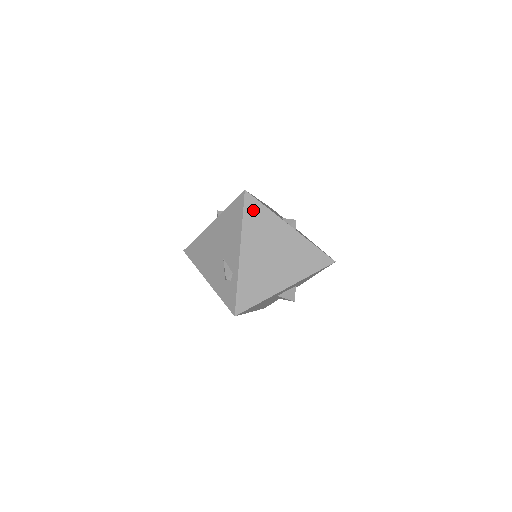
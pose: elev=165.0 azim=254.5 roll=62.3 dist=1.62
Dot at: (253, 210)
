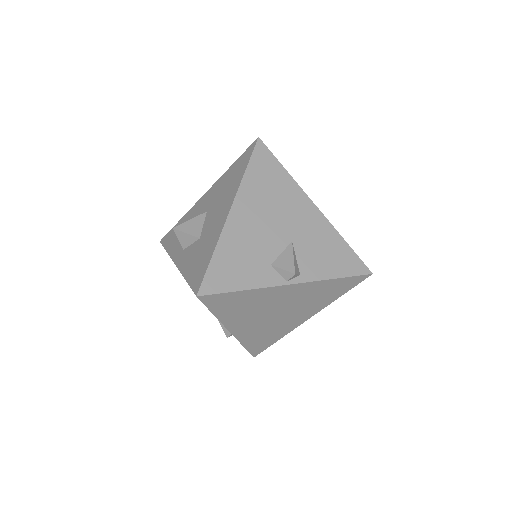
Dot at: (223, 302)
